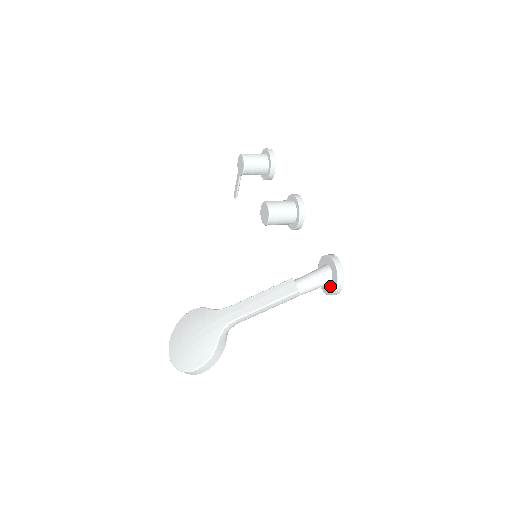
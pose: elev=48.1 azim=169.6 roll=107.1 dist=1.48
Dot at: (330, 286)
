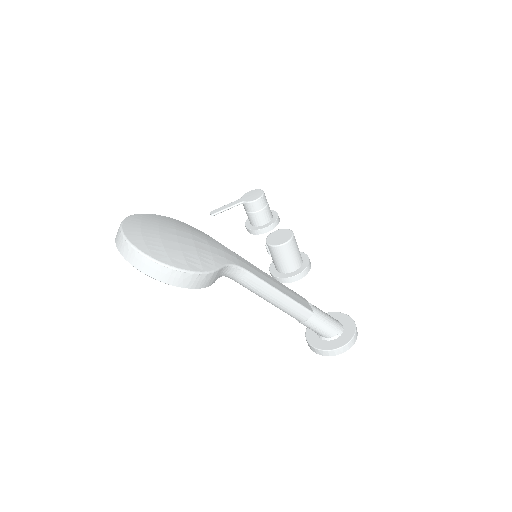
Dot at: (331, 341)
